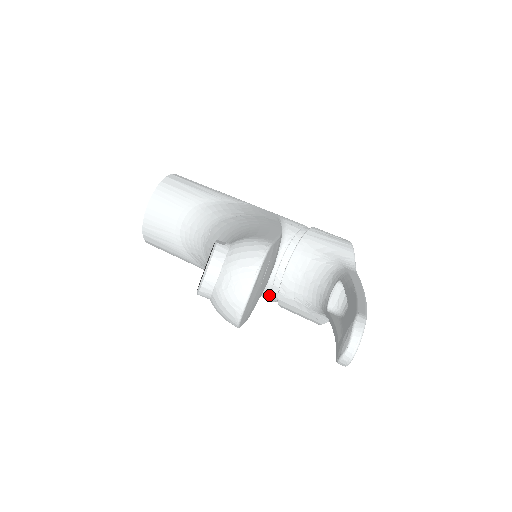
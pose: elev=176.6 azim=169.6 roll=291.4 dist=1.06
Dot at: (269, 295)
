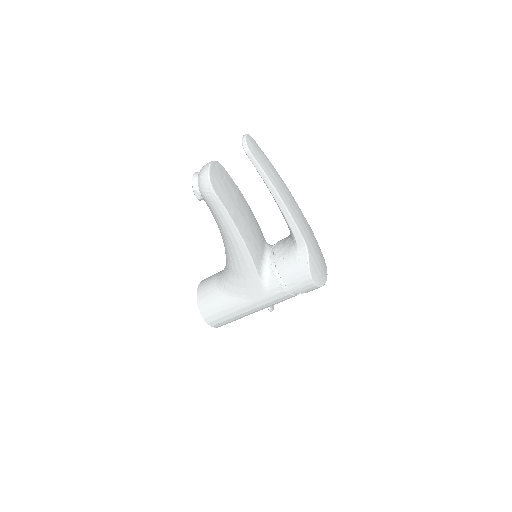
Dot at: (274, 277)
